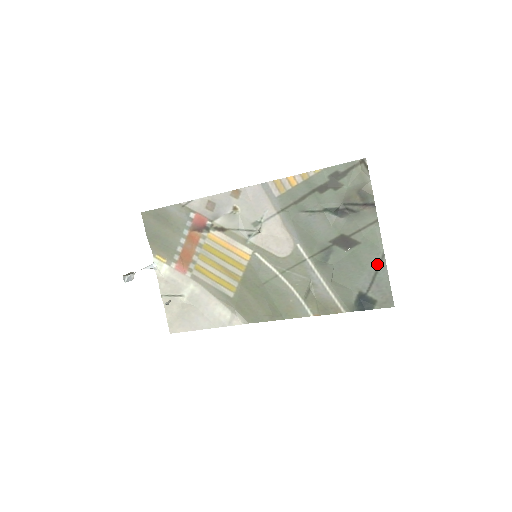
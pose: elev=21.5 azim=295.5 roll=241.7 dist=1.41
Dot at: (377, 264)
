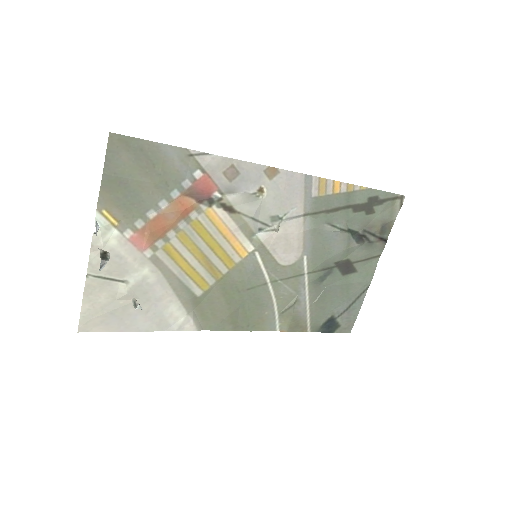
Dot at: (359, 294)
